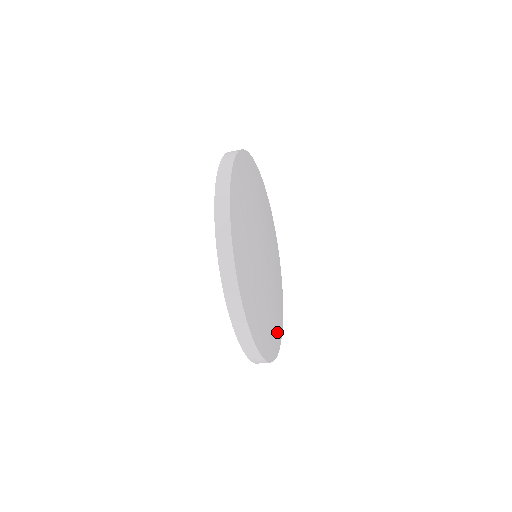
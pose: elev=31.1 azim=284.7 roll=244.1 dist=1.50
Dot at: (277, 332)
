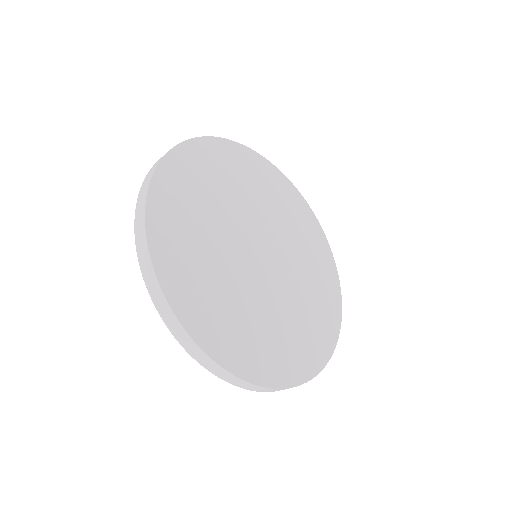
Dot at: (300, 356)
